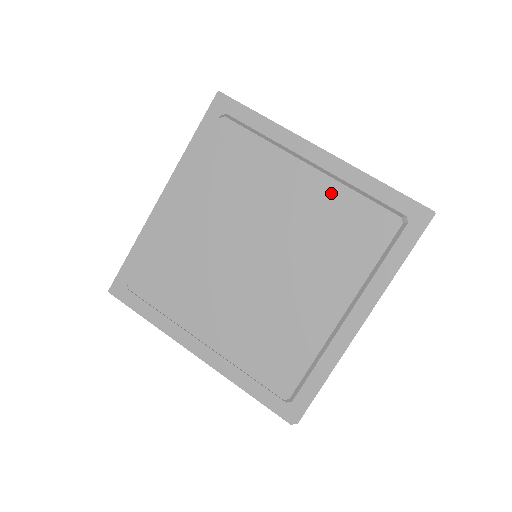
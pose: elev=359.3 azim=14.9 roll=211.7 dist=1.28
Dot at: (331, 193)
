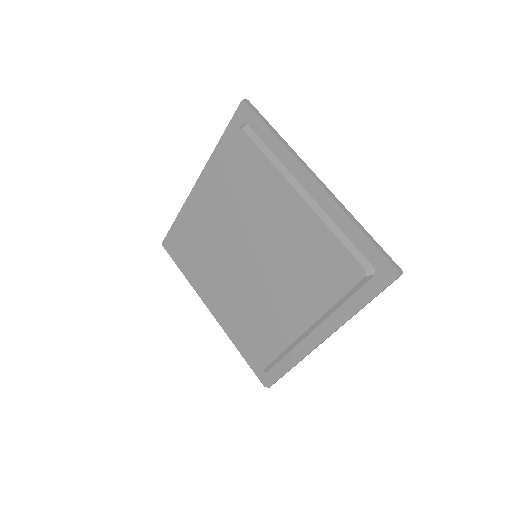
Dot at: (313, 227)
